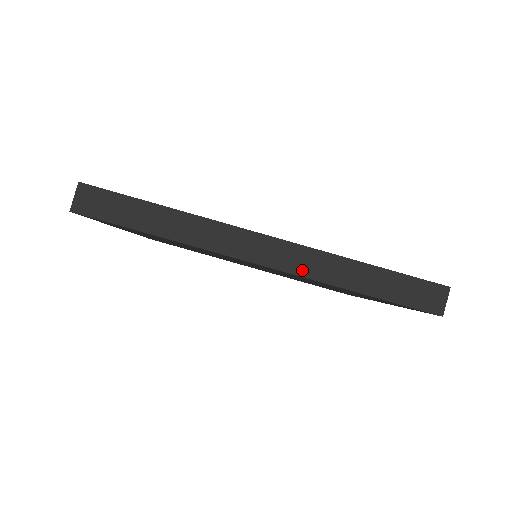
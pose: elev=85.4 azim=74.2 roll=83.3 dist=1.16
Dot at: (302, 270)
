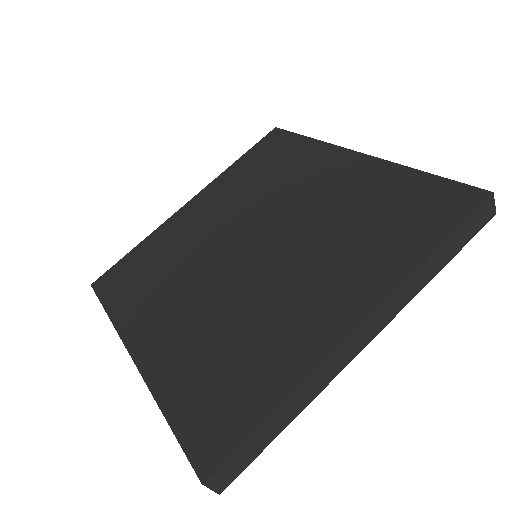
Dot at: (398, 309)
